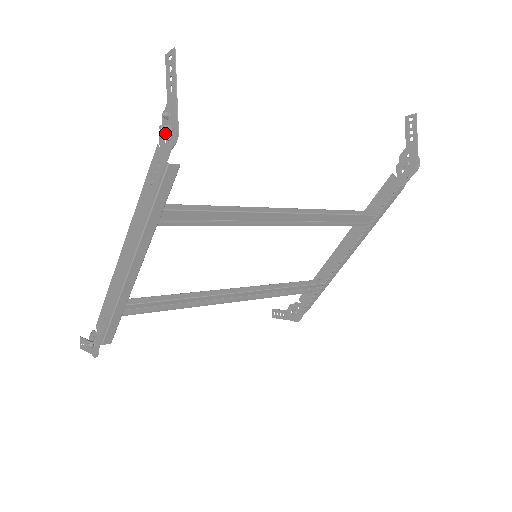
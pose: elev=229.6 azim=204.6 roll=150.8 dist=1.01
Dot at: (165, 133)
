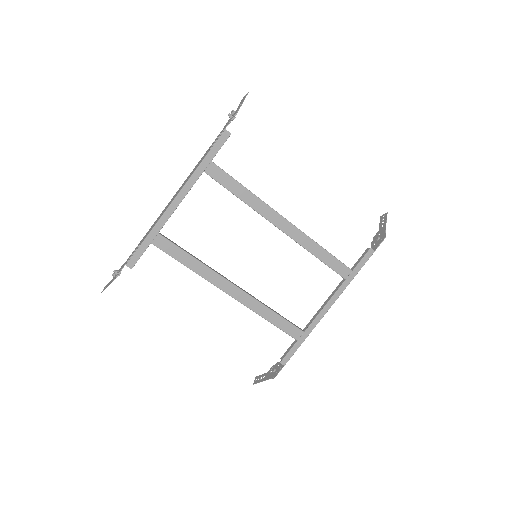
Dot at: (230, 117)
